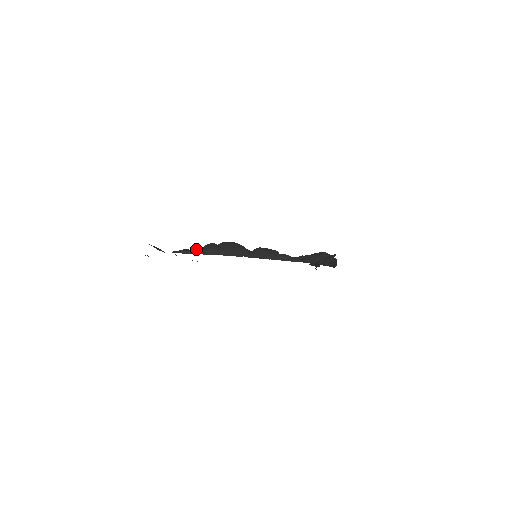
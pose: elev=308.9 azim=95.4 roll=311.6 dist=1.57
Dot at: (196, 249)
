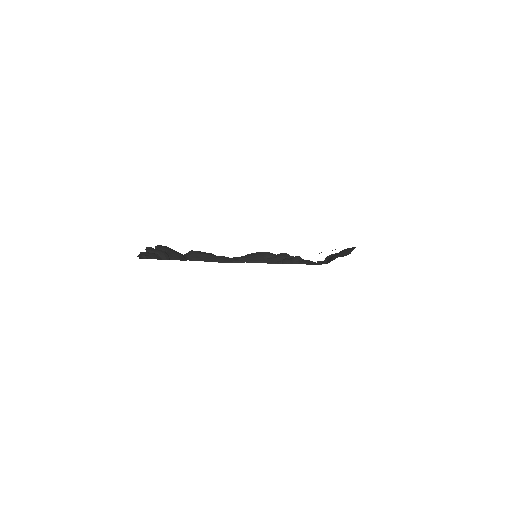
Dot at: (148, 254)
